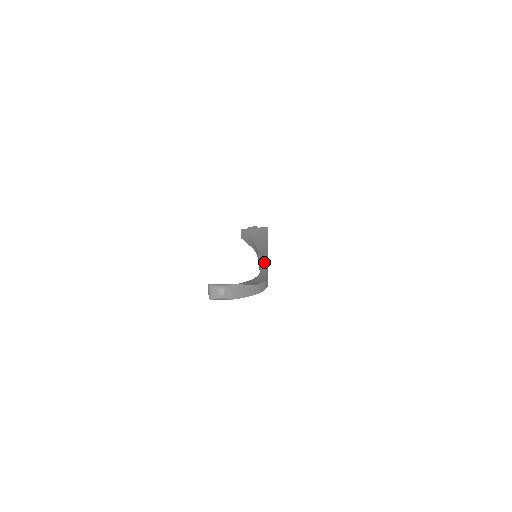
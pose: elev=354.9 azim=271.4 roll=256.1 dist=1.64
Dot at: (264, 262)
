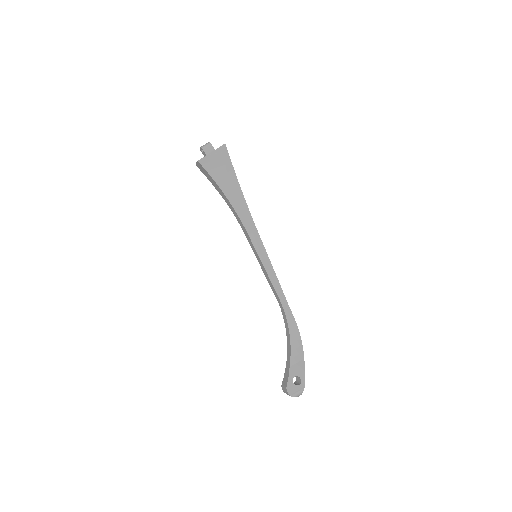
Dot at: (274, 278)
